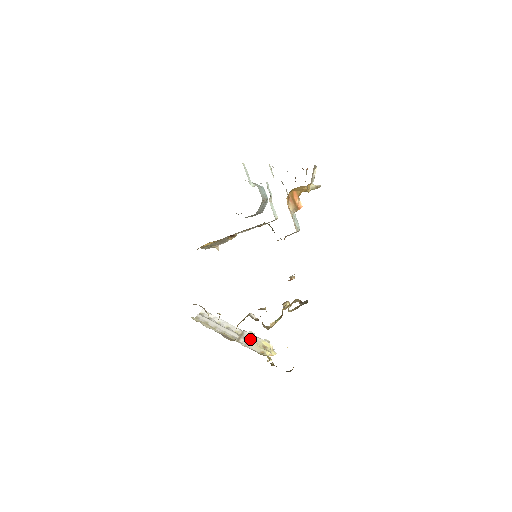
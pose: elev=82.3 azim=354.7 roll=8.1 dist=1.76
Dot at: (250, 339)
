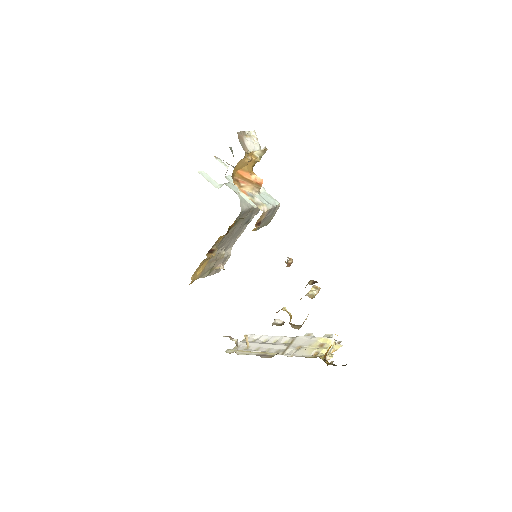
Dot at: (302, 344)
